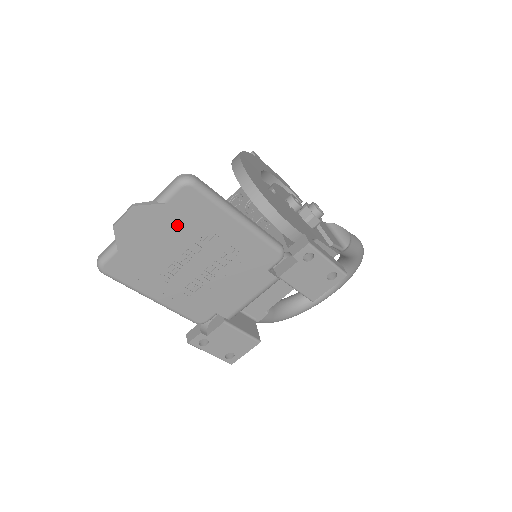
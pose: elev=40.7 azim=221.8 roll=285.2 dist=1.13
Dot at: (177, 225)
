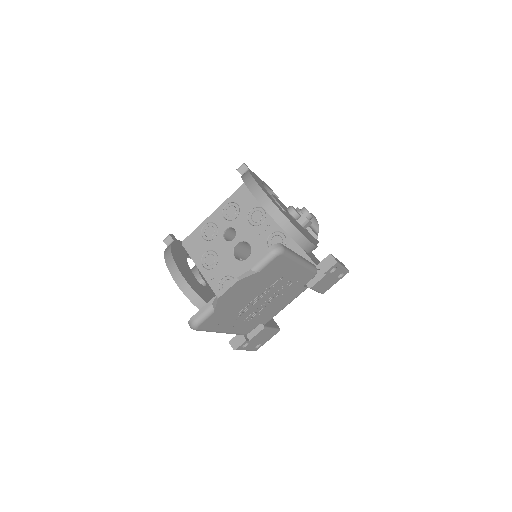
Dot at: (261, 281)
